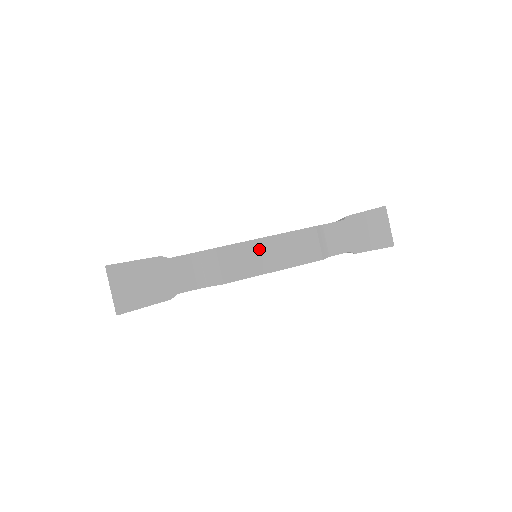
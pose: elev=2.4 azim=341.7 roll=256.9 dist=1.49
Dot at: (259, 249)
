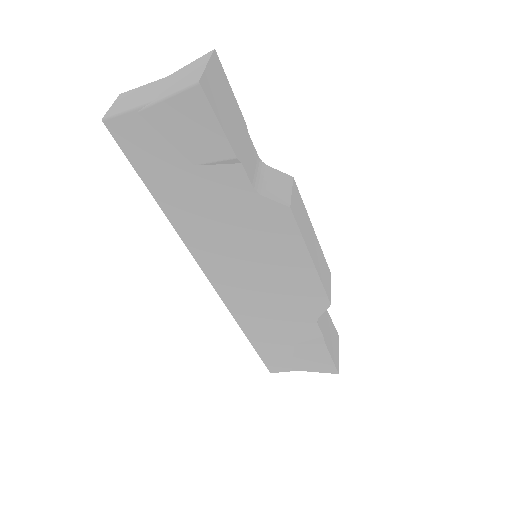
Dot at: (309, 228)
